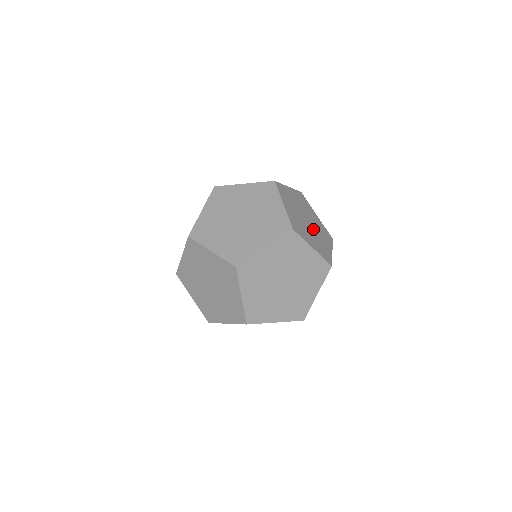
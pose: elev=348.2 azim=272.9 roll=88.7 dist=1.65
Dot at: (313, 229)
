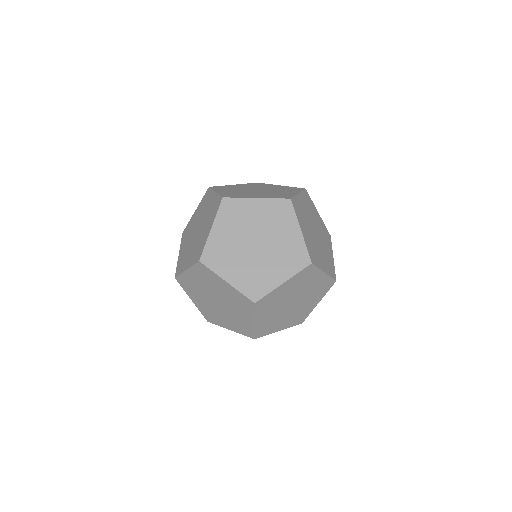
Dot at: (320, 241)
